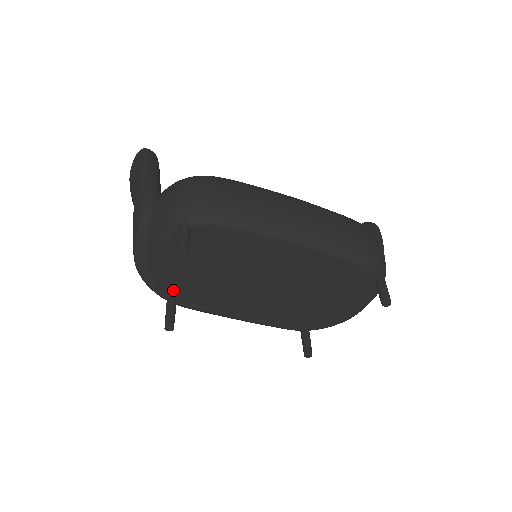
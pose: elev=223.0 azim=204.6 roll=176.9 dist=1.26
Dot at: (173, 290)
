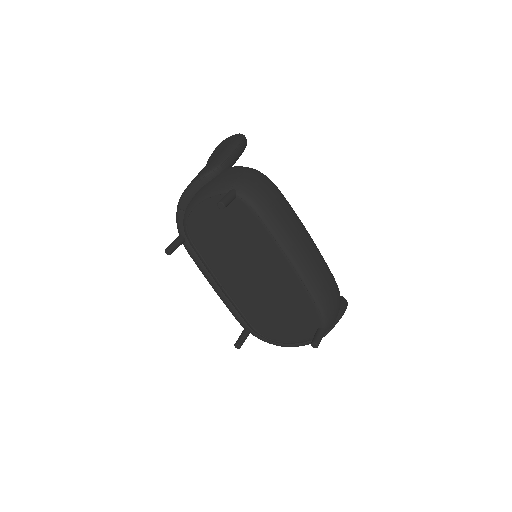
Dot at: (190, 230)
